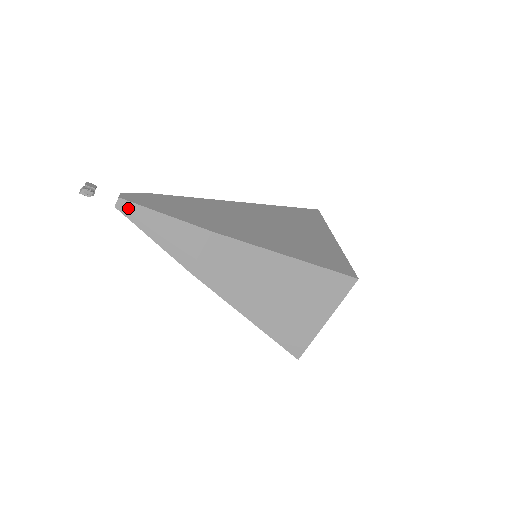
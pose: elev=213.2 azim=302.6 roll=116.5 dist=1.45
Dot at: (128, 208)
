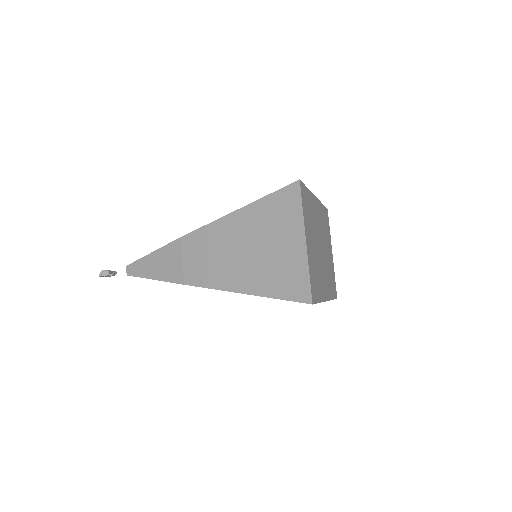
Dot at: (133, 269)
